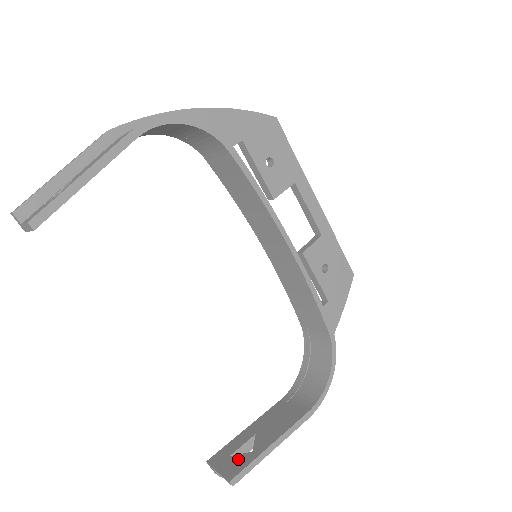
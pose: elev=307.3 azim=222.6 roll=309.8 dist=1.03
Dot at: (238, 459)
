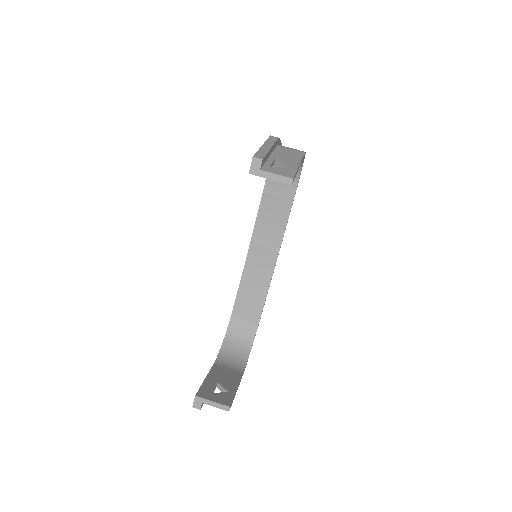
Dot at: (222, 395)
